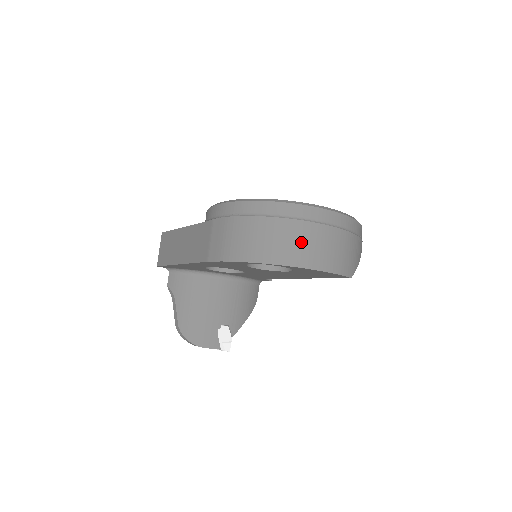
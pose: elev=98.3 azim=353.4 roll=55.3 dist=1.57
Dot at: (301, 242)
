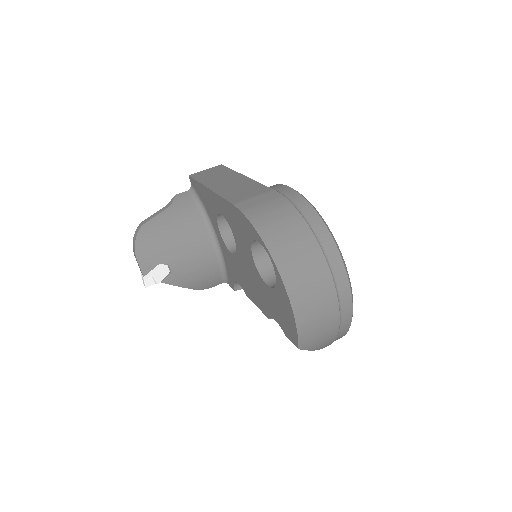
Dot at: (309, 276)
